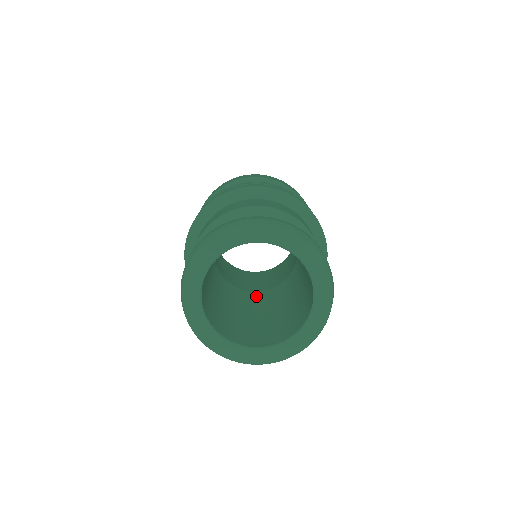
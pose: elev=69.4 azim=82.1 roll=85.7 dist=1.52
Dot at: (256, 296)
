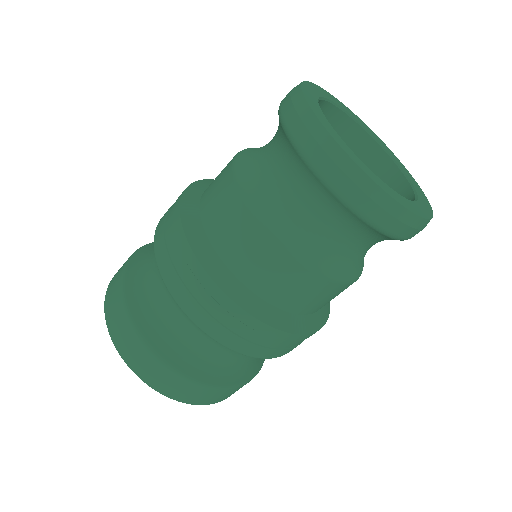
Dot at: occluded
